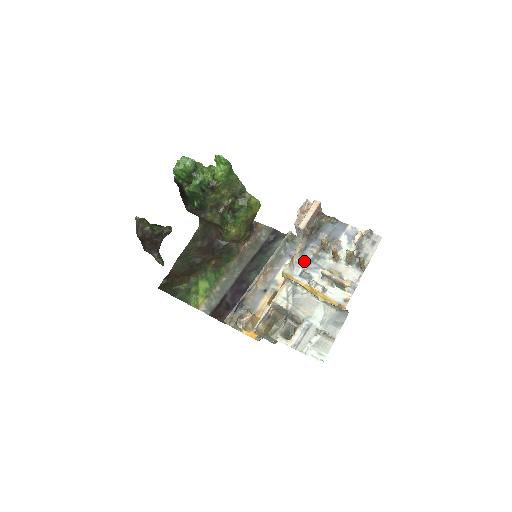
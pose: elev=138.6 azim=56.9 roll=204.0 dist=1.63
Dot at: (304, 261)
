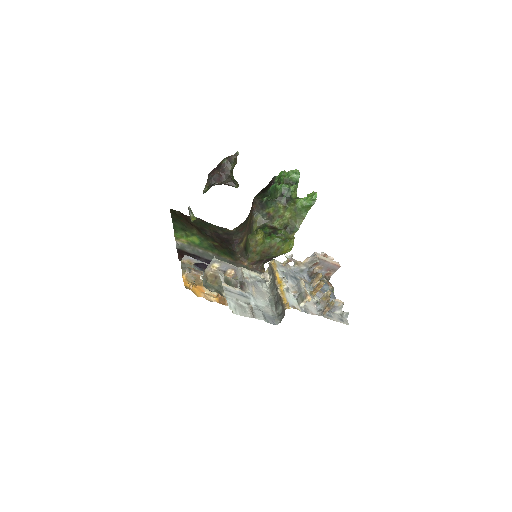
Dot at: (292, 273)
